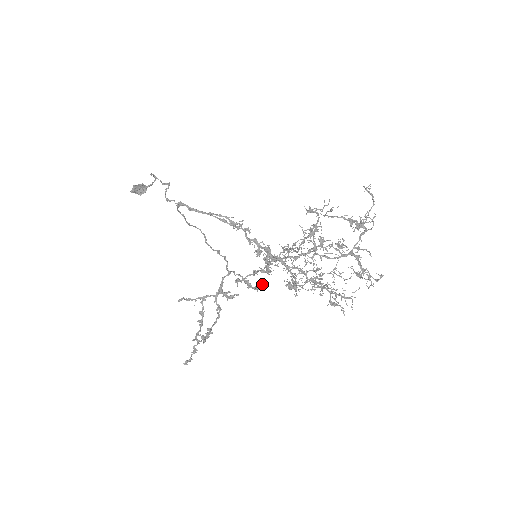
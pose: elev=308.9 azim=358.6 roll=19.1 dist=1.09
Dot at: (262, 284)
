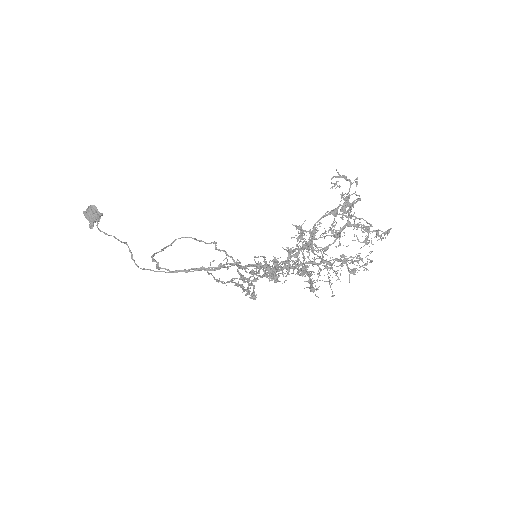
Dot at: occluded
